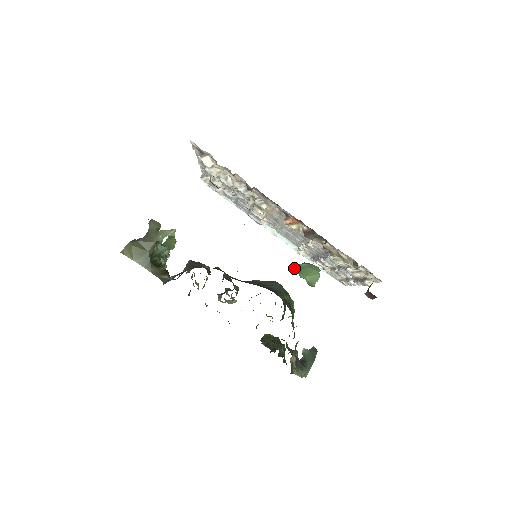
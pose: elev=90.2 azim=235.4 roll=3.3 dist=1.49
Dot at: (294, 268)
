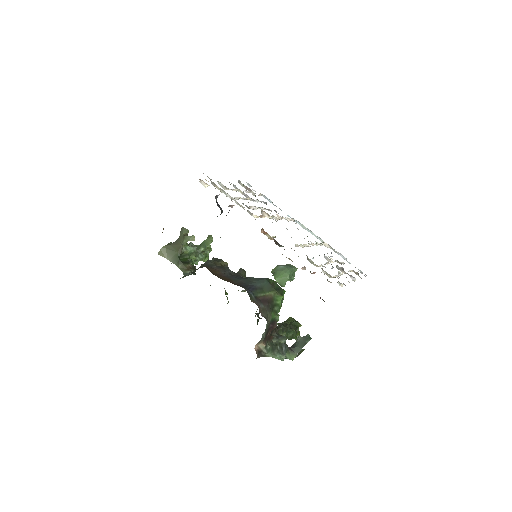
Dot at: (272, 270)
